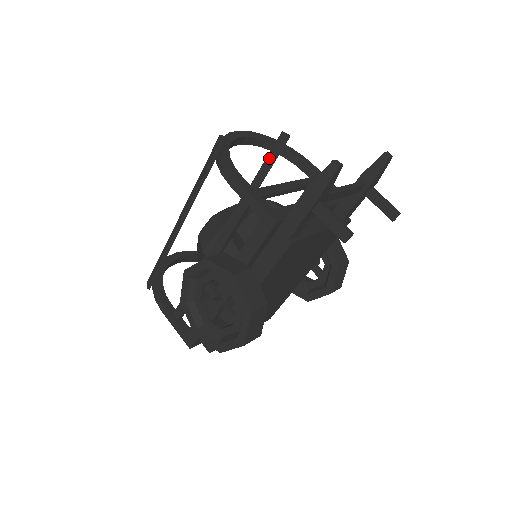
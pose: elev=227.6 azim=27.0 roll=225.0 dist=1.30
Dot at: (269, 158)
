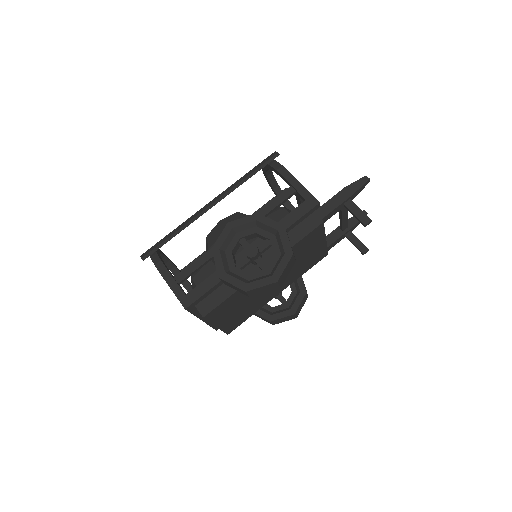
Dot at: occluded
